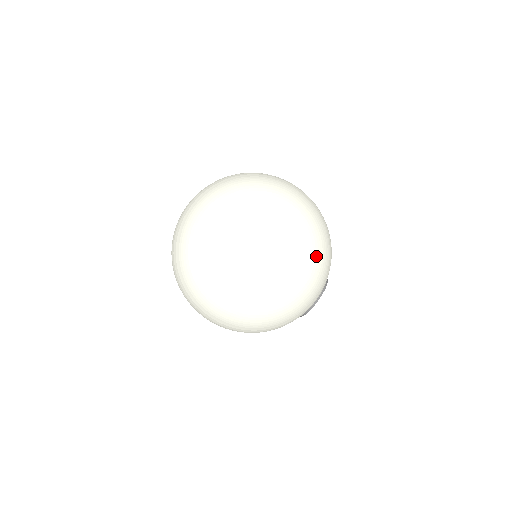
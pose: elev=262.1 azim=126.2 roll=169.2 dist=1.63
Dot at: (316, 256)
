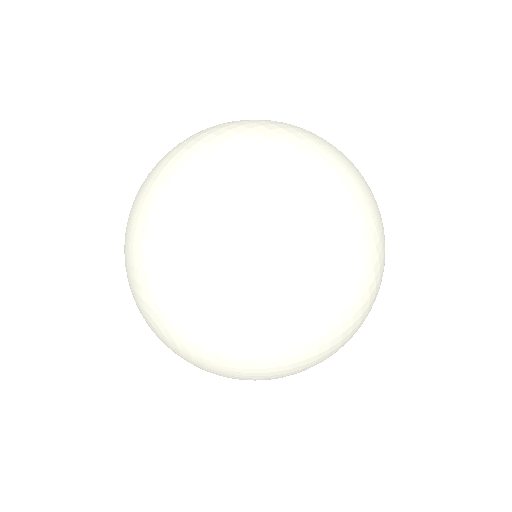
Dot at: occluded
